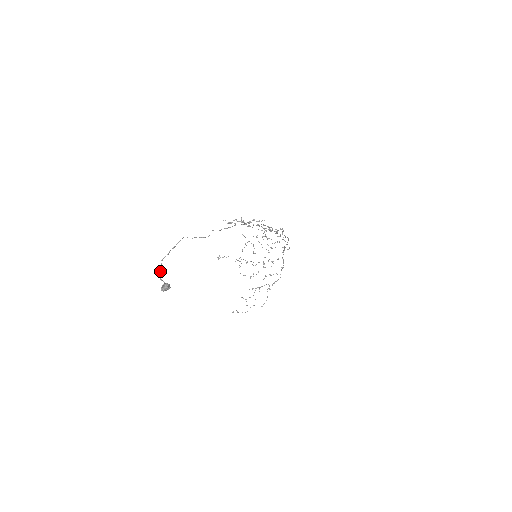
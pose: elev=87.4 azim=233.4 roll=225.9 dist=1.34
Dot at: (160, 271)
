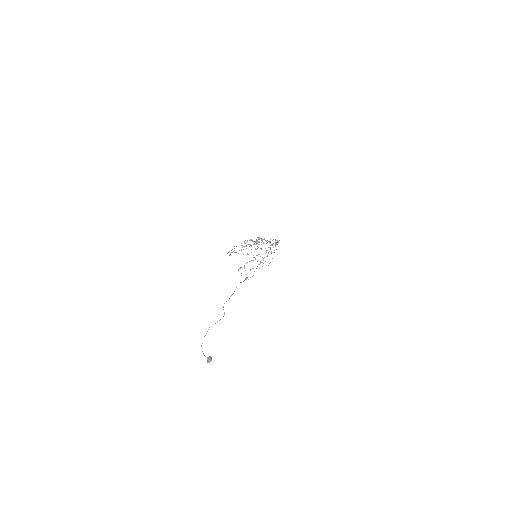
Dot at: (203, 353)
